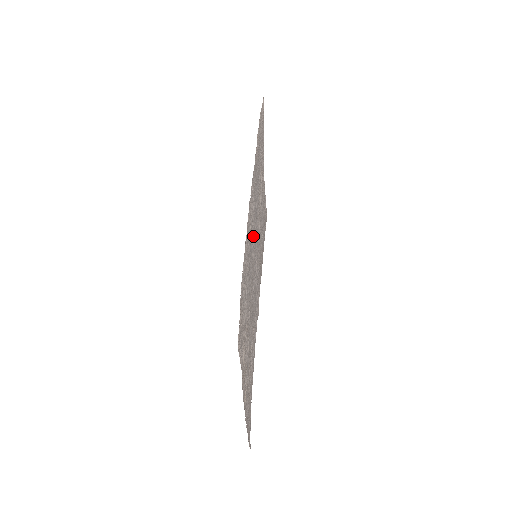
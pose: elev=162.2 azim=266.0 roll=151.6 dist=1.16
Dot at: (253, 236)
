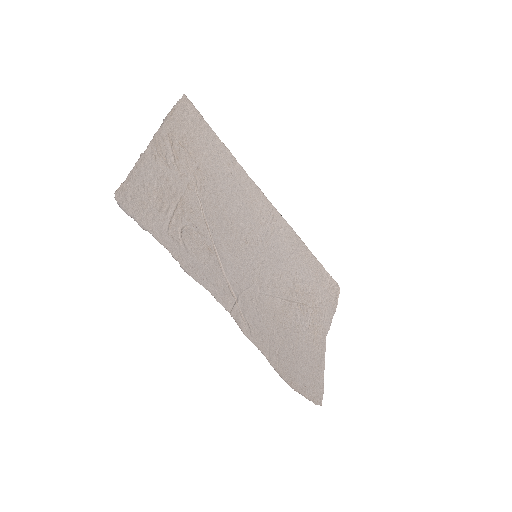
Dot at: (258, 231)
